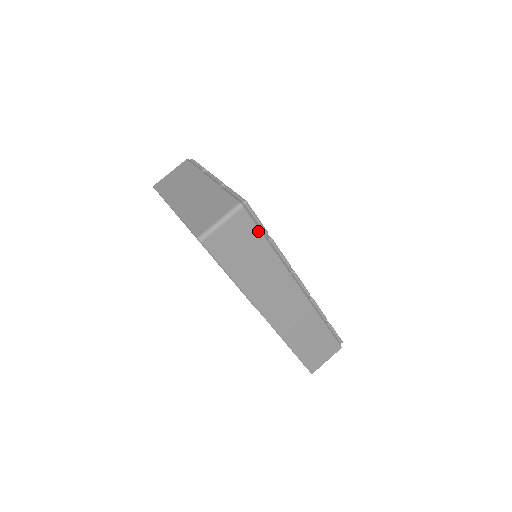
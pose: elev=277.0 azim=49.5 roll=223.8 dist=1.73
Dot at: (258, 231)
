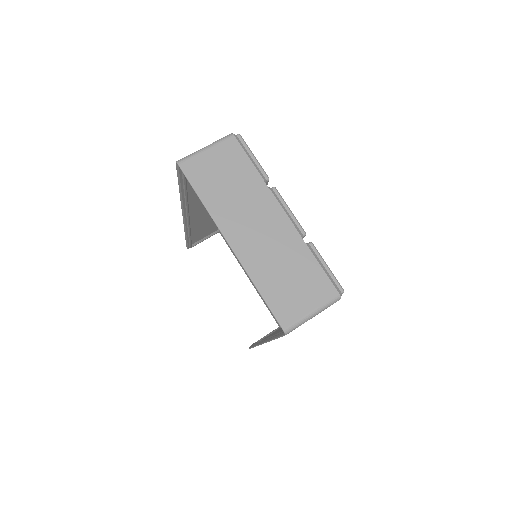
Dot at: occluded
